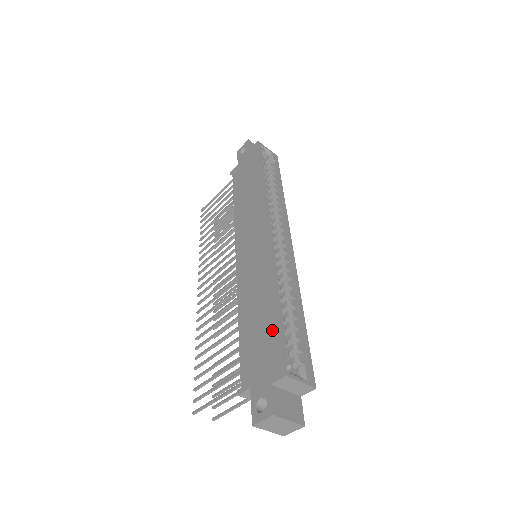
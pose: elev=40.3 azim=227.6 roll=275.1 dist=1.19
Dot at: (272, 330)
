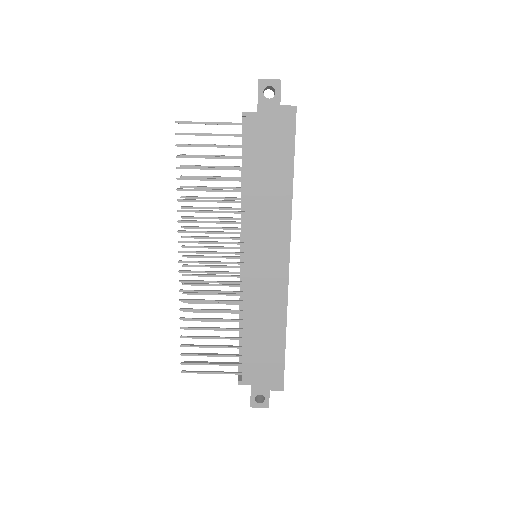
Dot at: (278, 357)
